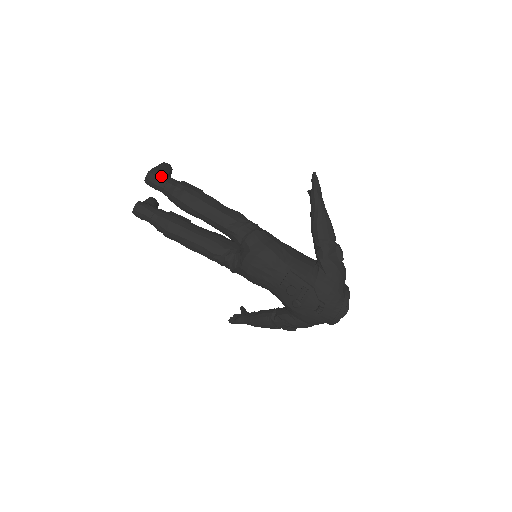
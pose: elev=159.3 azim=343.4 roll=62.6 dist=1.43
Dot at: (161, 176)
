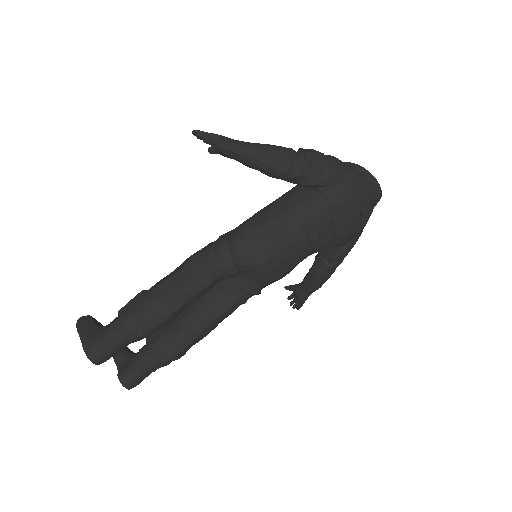
Dot at: (101, 342)
